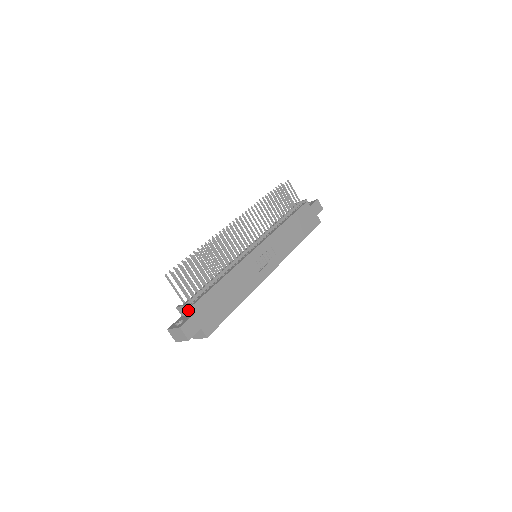
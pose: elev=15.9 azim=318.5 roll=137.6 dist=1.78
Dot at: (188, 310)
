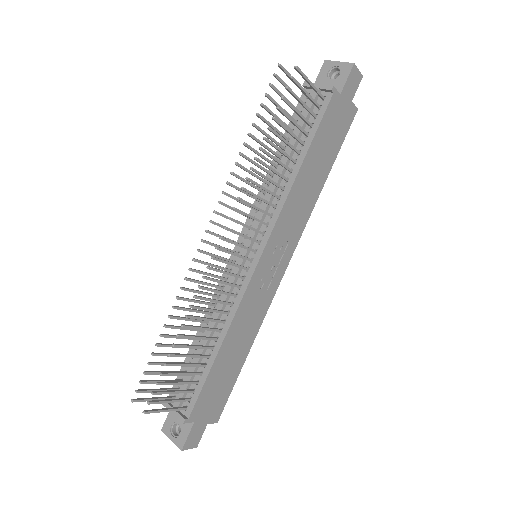
Dot at: occluded
